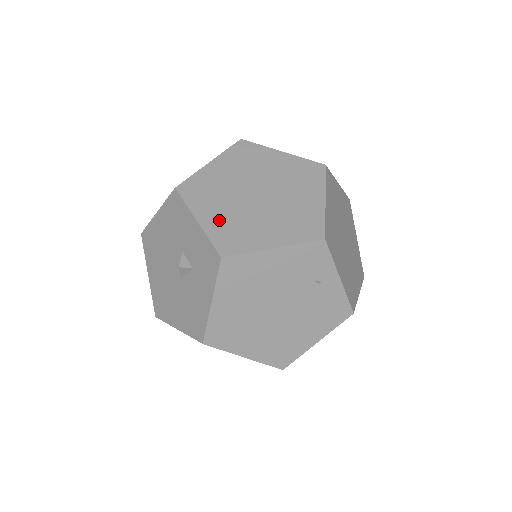
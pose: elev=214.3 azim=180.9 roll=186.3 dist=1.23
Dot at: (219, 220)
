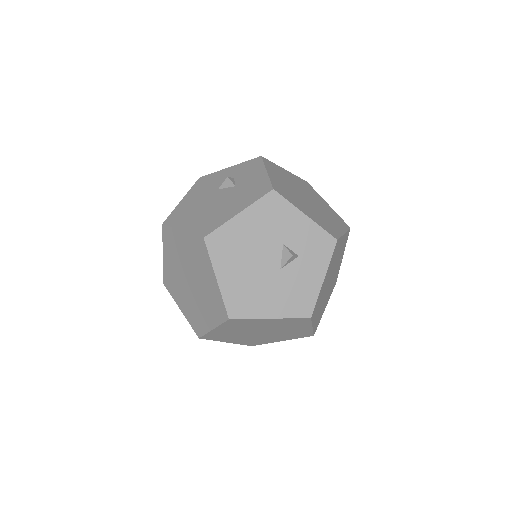
Dot at: (313, 215)
